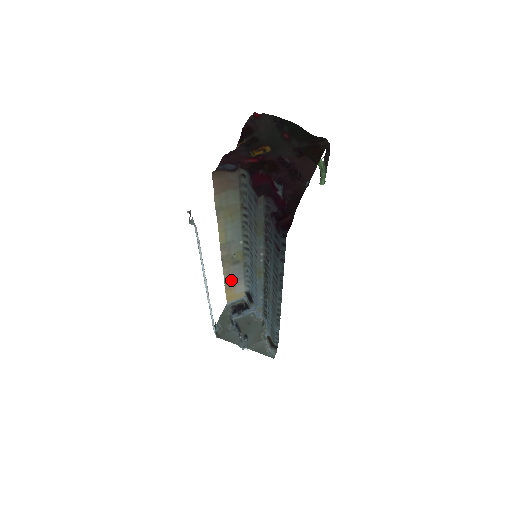
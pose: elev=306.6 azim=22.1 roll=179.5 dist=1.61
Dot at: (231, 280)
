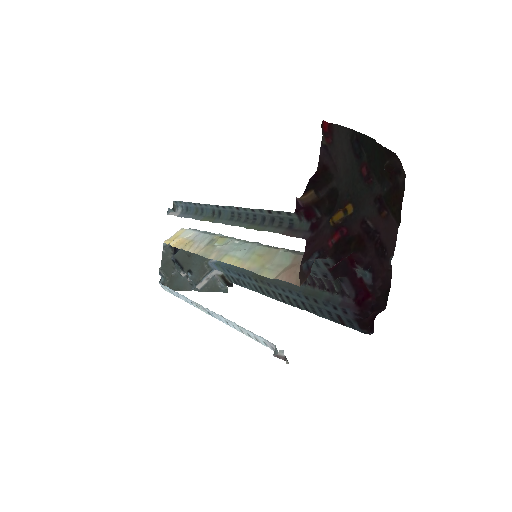
Dot at: (189, 243)
